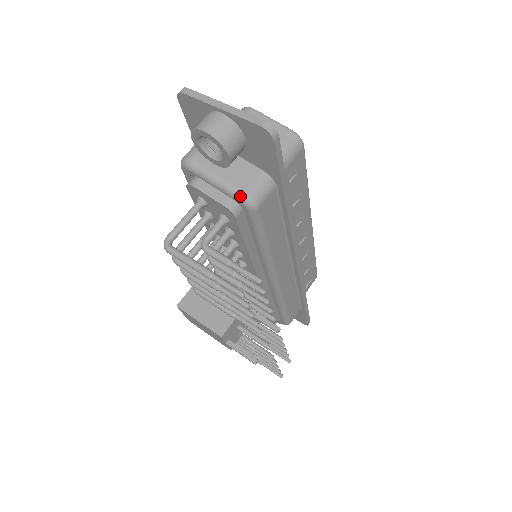
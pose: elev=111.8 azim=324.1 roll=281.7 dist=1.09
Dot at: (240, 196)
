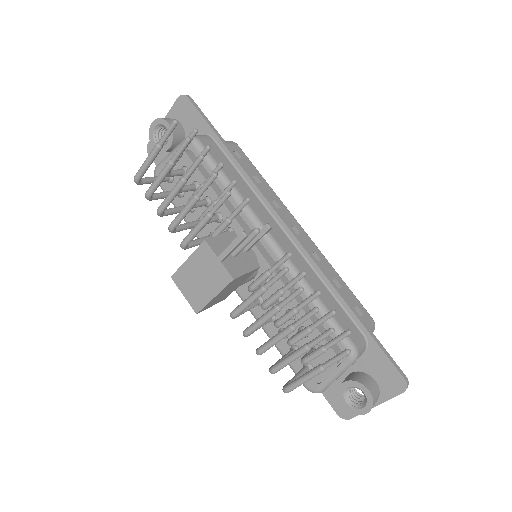
Dot at: occluded
